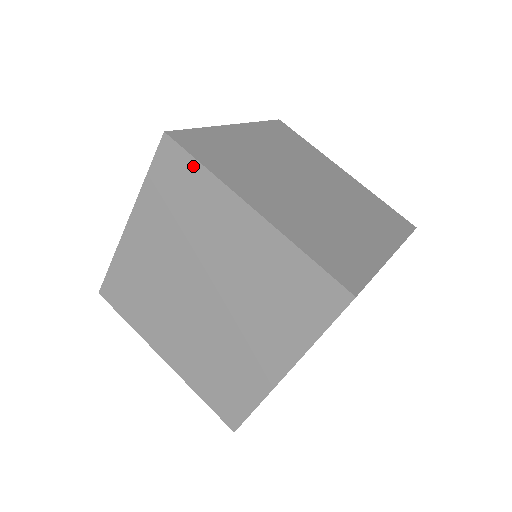
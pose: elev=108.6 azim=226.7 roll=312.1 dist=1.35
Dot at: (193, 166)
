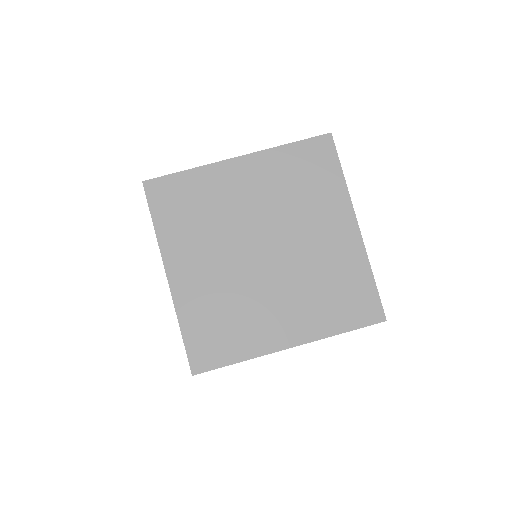
Dot at: (152, 218)
